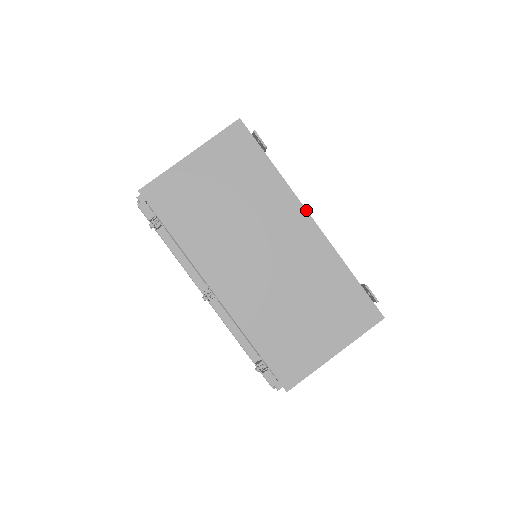
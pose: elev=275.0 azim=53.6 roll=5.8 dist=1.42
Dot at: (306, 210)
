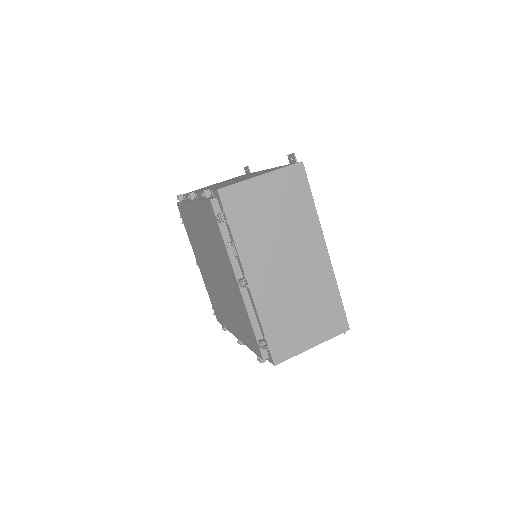
Dot at: occluded
